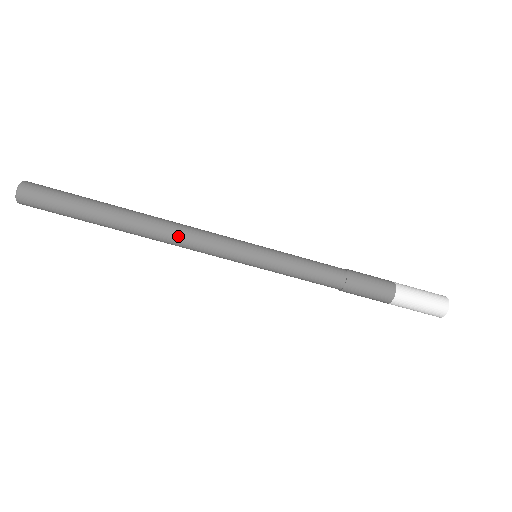
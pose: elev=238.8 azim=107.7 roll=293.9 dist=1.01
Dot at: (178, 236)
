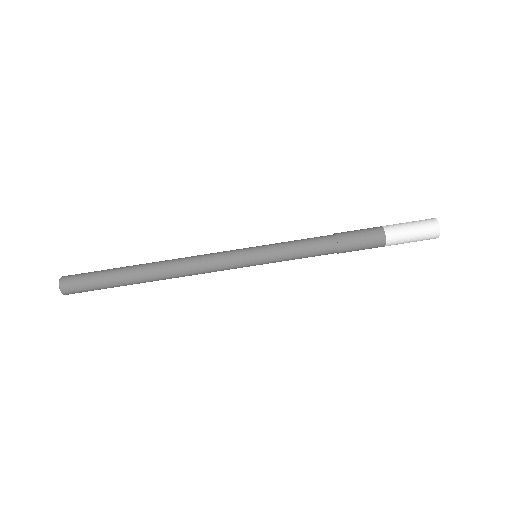
Dot at: (188, 271)
